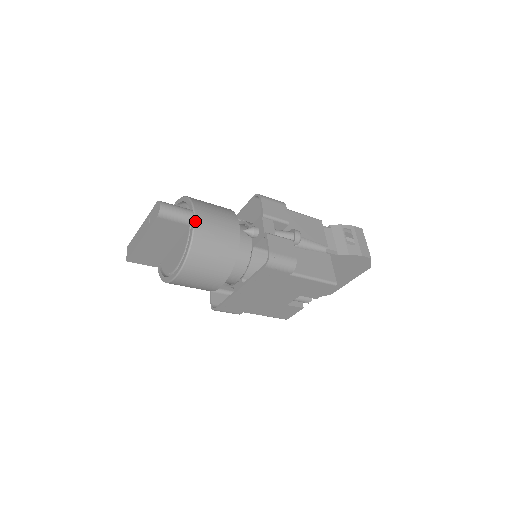
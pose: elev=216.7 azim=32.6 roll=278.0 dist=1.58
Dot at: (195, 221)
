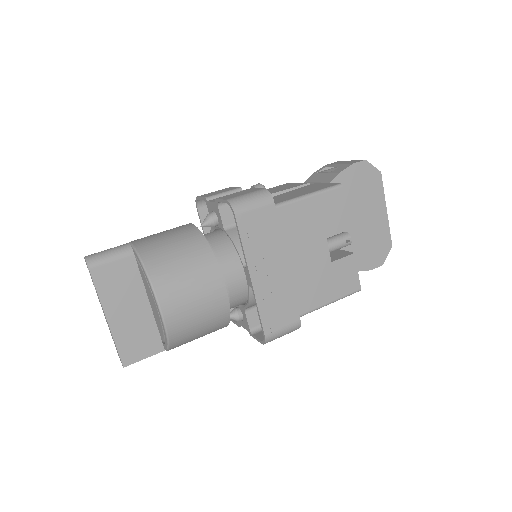
Dot at: (133, 245)
